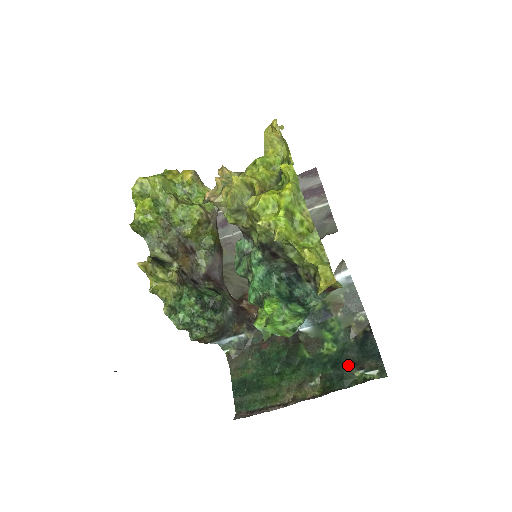
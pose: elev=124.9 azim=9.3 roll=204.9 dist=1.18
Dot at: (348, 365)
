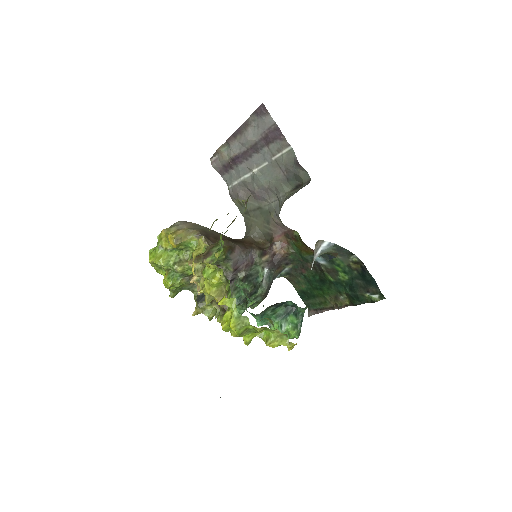
Dot at: (359, 289)
